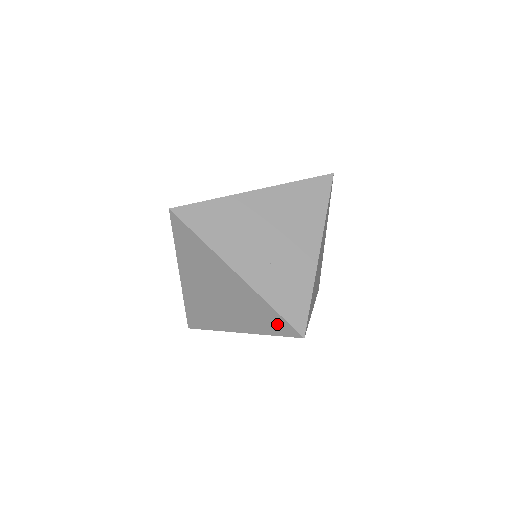
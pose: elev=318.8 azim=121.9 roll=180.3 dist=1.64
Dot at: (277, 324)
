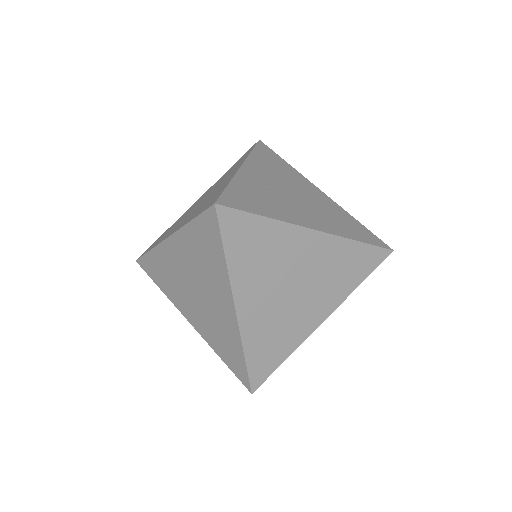
Dot at: occluded
